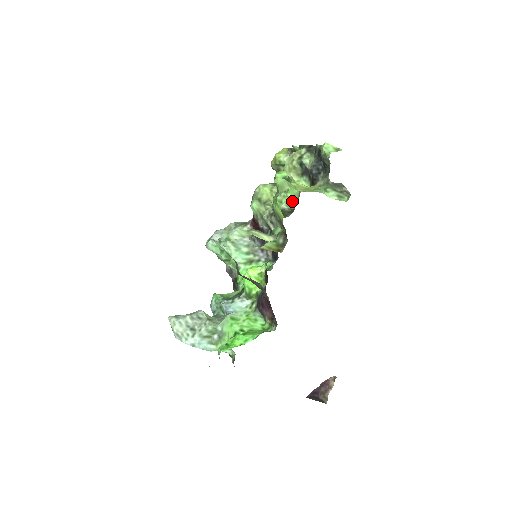
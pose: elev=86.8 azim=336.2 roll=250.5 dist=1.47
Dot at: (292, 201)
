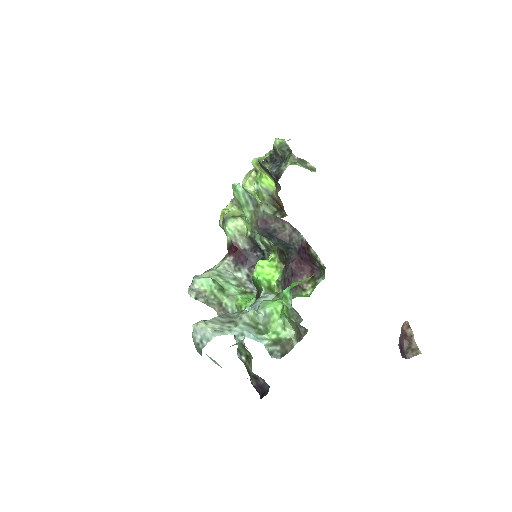
Dot at: occluded
